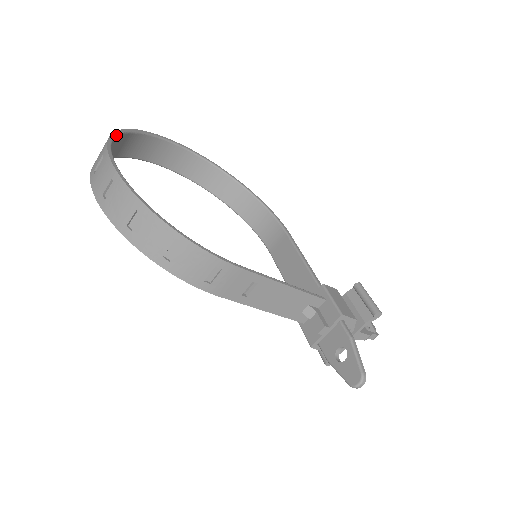
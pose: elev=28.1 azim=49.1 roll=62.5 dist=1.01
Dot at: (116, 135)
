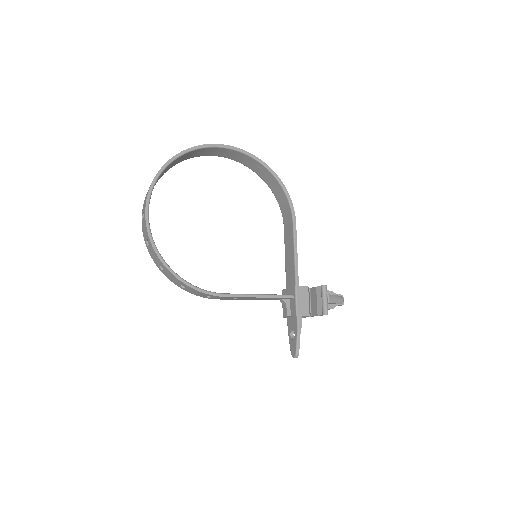
Dot at: (154, 183)
